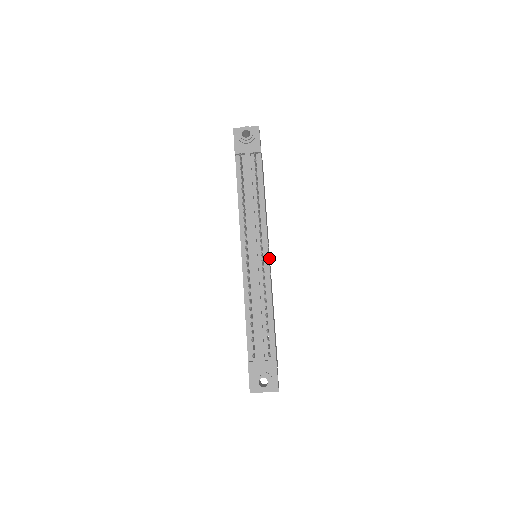
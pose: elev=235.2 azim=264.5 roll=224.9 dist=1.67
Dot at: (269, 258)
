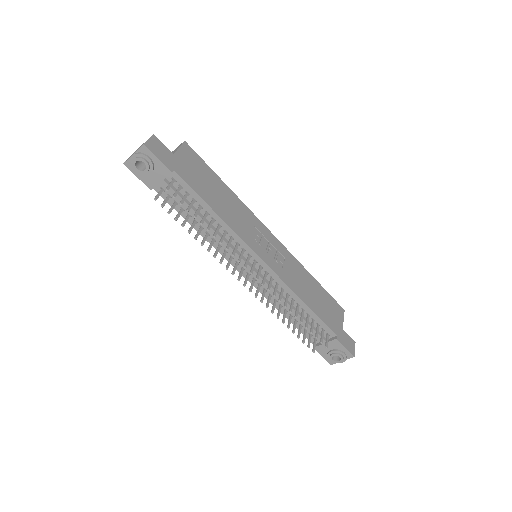
Dot at: (270, 248)
